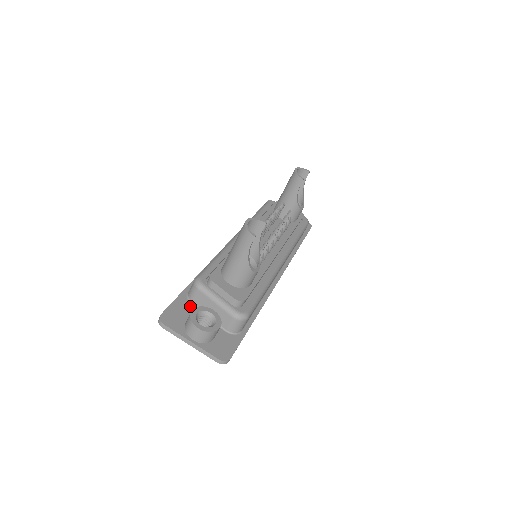
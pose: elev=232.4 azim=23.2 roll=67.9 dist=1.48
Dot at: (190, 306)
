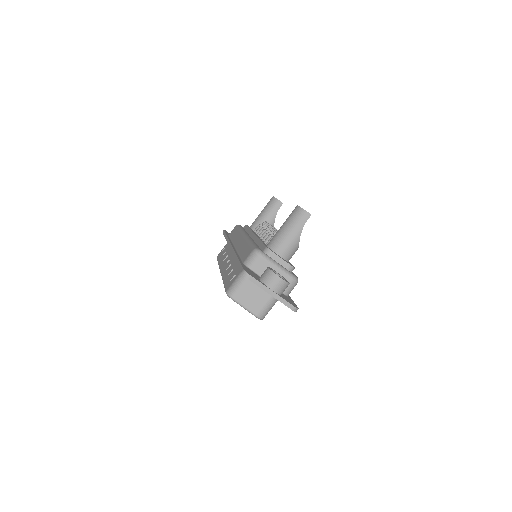
Dot at: (252, 271)
